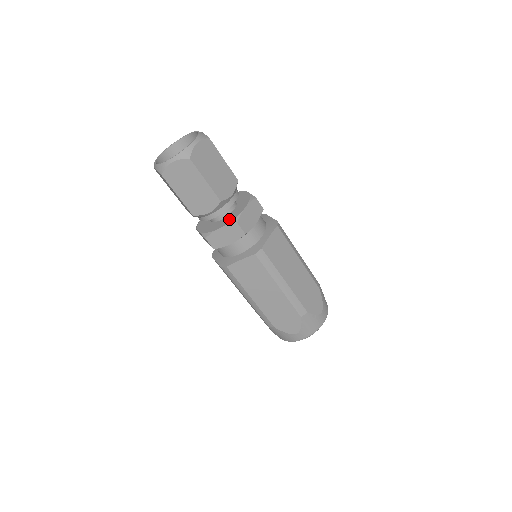
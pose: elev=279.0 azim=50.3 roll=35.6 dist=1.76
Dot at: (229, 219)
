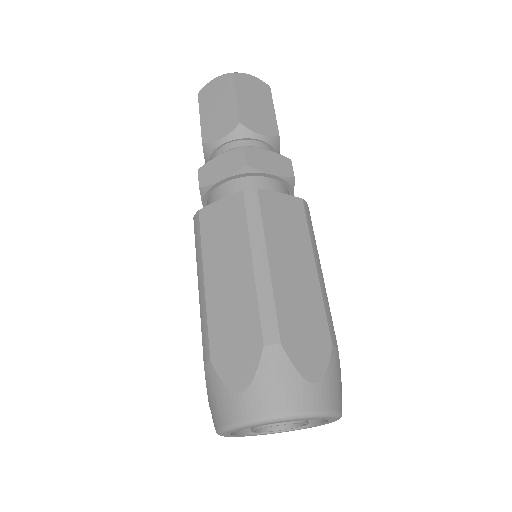
Dot at: occluded
